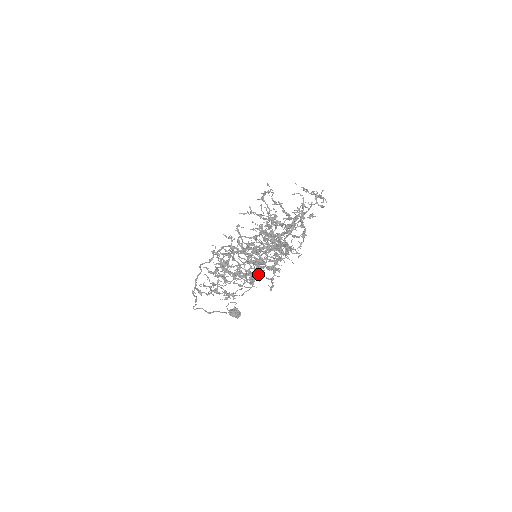
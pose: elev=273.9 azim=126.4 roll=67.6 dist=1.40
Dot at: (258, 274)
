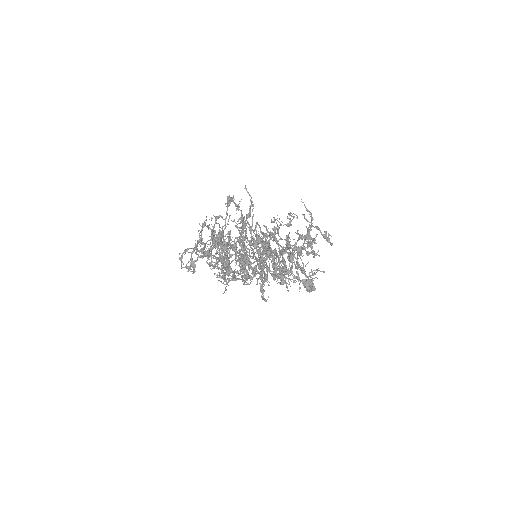
Dot at: (233, 279)
